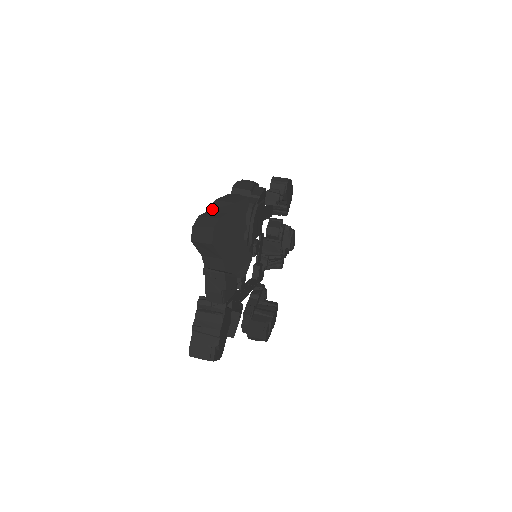
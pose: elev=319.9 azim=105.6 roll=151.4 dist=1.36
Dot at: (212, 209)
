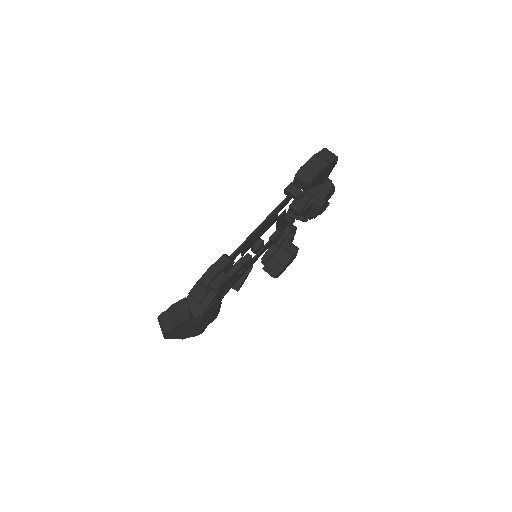
Dot at: (169, 312)
